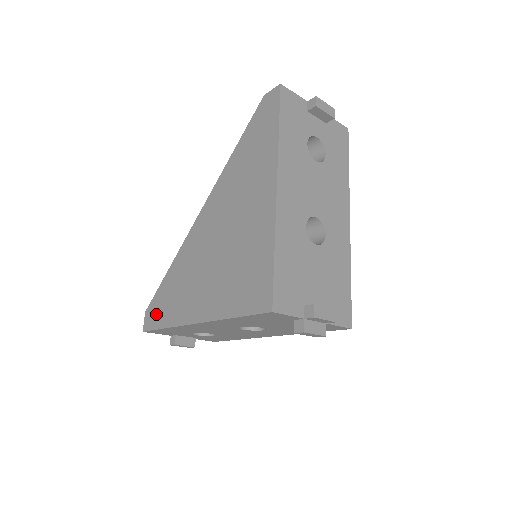
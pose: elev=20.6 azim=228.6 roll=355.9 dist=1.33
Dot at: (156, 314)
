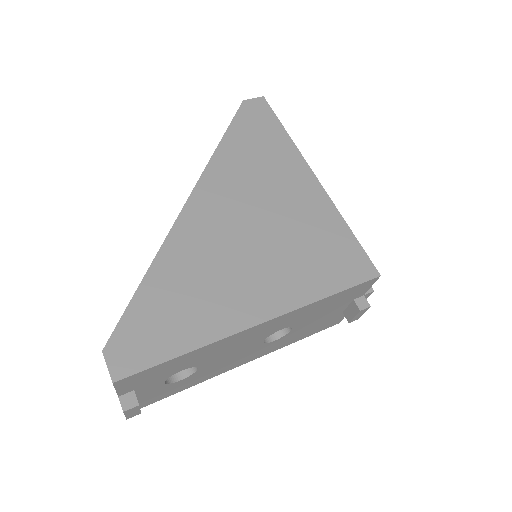
Dot at: (146, 342)
